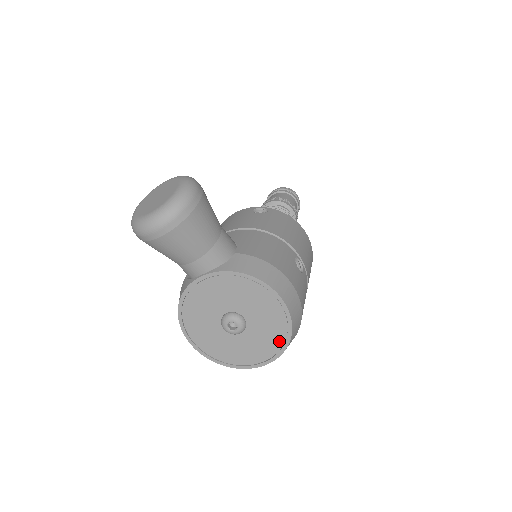
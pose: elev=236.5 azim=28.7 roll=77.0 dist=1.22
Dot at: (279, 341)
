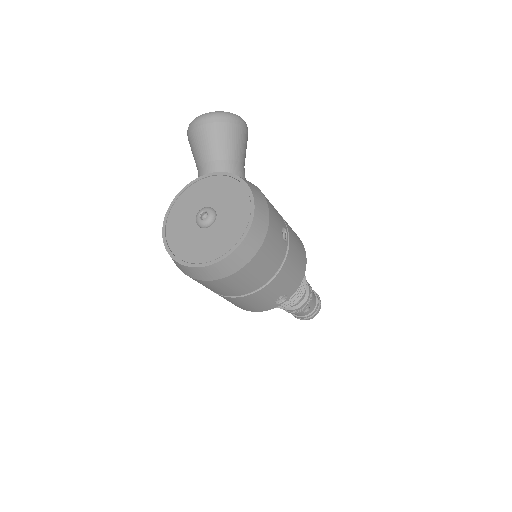
Dot at: (231, 243)
